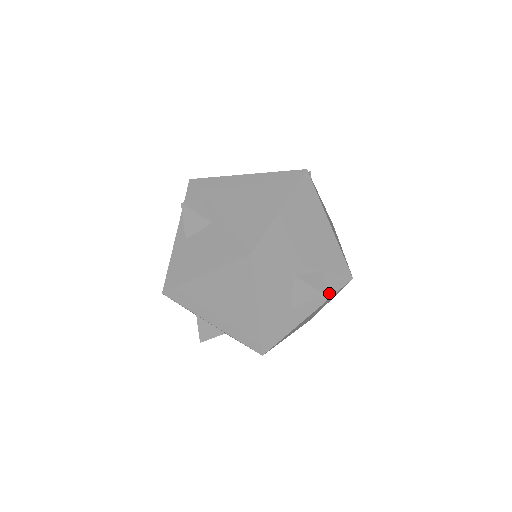
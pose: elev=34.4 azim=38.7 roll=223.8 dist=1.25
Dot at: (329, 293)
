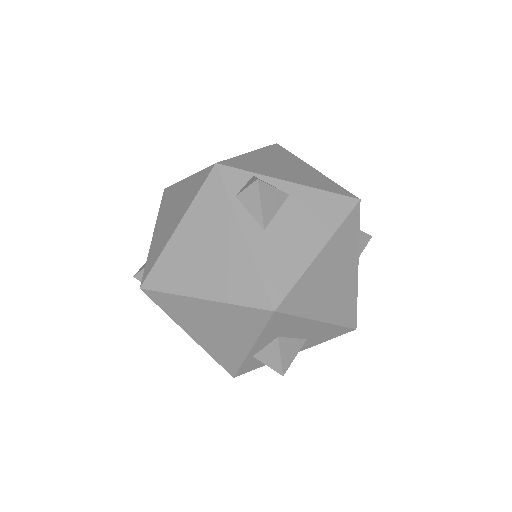
Dot at: occluded
